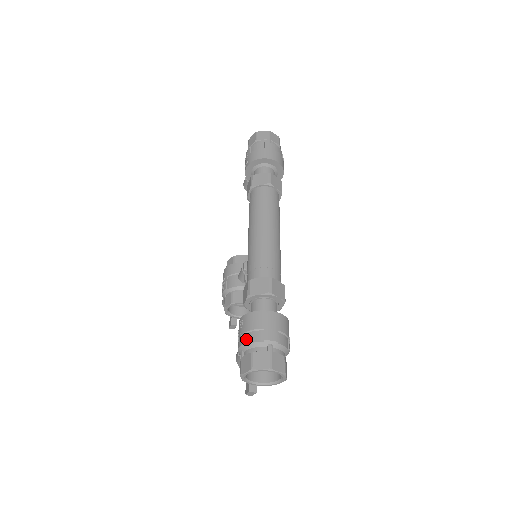
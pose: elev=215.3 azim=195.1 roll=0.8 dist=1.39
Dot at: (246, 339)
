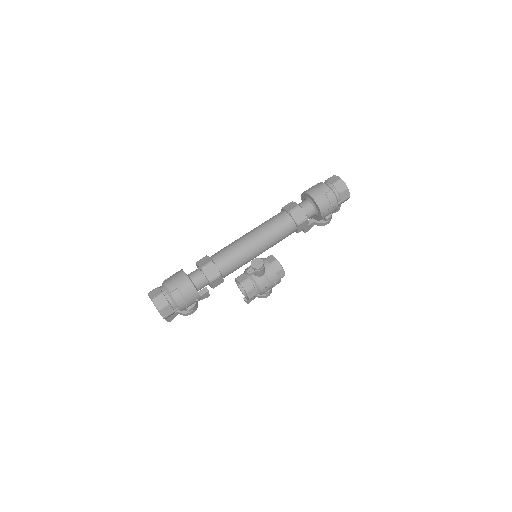
Dot at: (166, 280)
